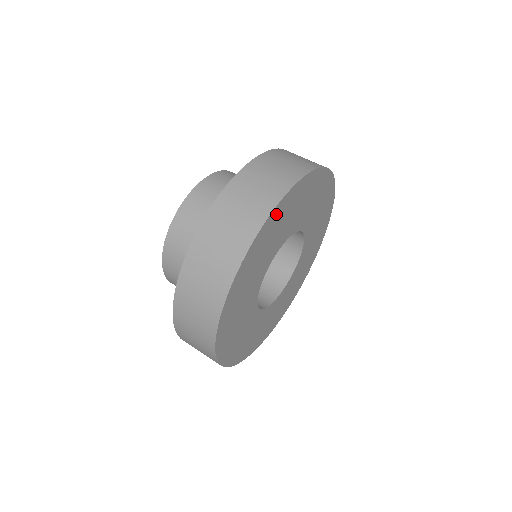
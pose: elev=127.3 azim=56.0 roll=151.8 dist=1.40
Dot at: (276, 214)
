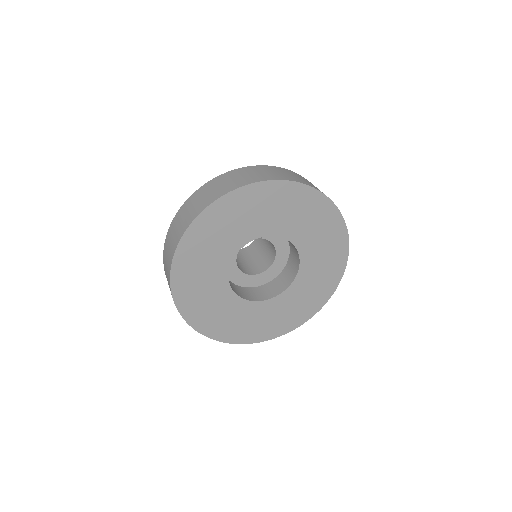
Dot at: (207, 218)
